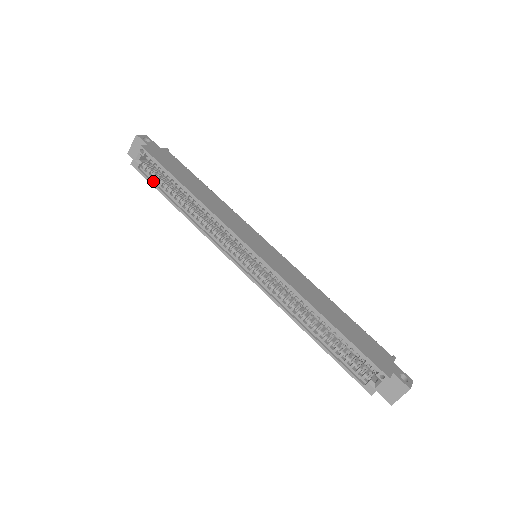
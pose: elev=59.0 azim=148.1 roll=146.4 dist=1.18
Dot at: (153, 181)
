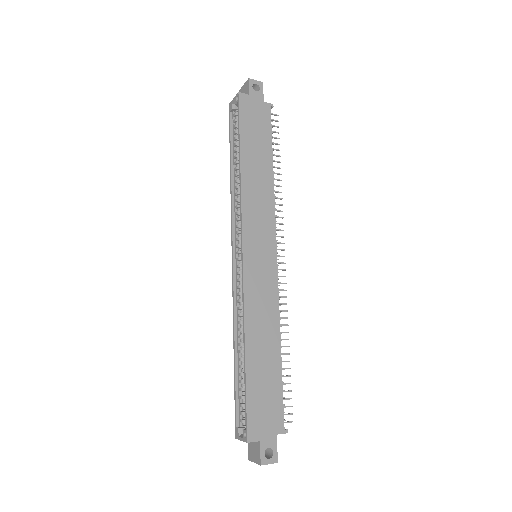
Dot at: (233, 131)
